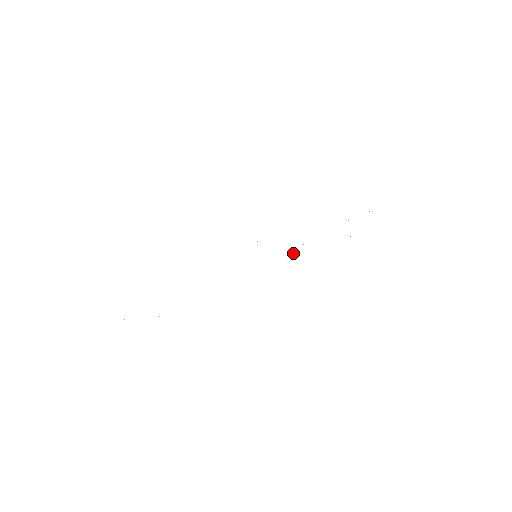
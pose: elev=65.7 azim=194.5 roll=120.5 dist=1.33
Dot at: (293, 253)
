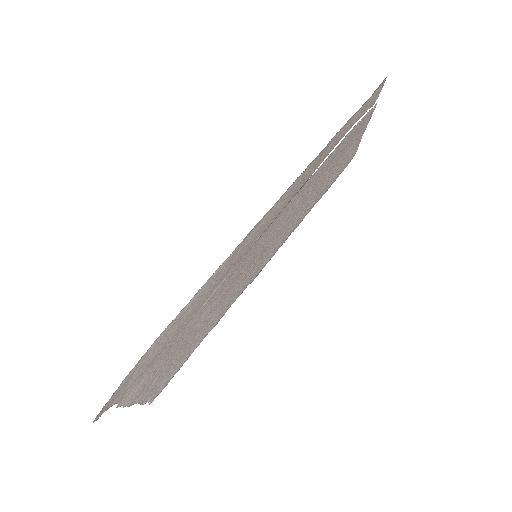
Dot at: (274, 219)
